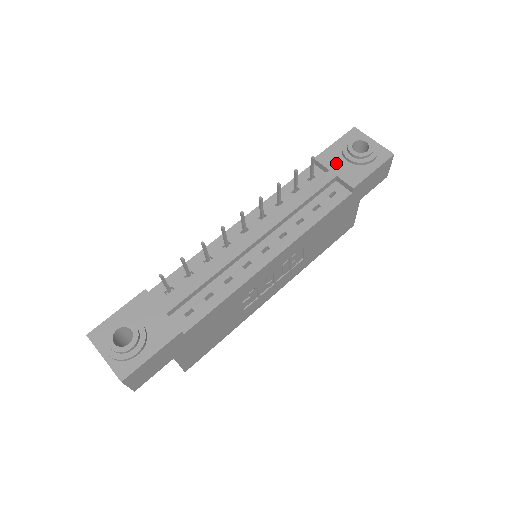
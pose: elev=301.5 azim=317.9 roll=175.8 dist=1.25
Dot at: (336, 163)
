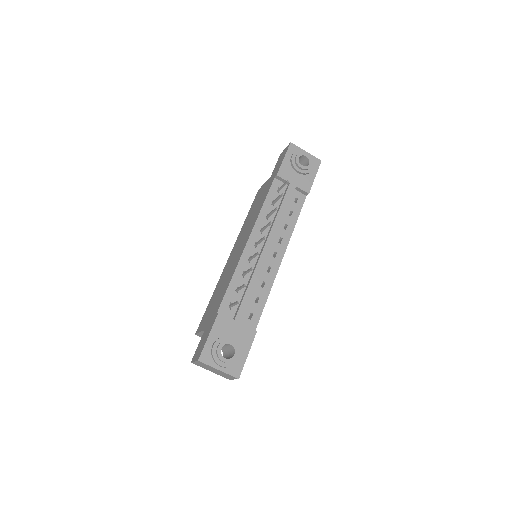
Dot at: (292, 176)
